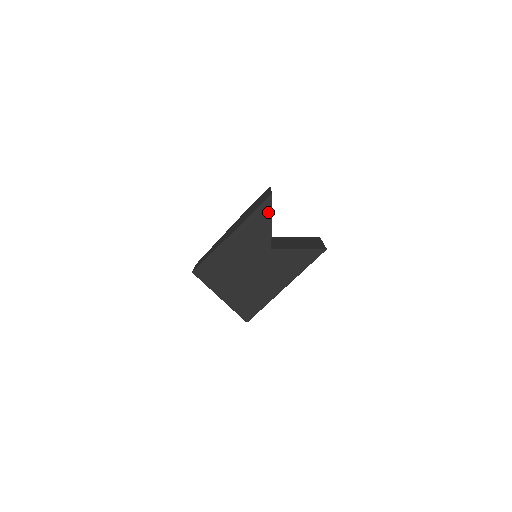
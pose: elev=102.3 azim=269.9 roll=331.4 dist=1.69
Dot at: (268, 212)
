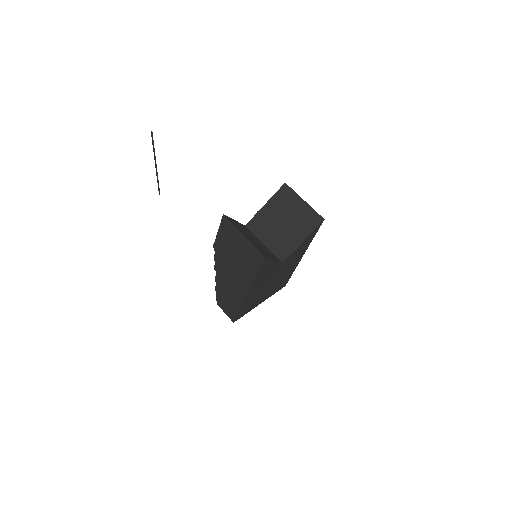
Dot at: (268, 262)
